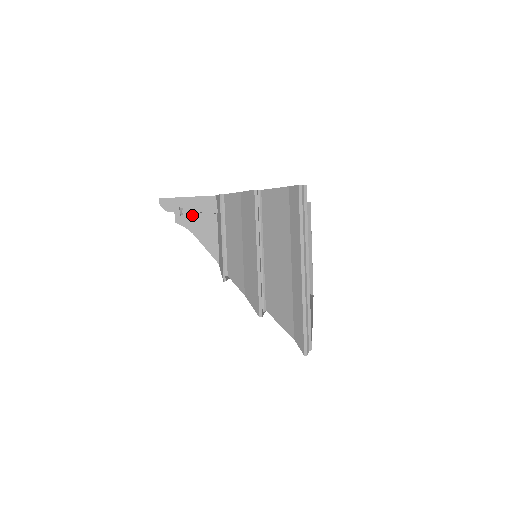
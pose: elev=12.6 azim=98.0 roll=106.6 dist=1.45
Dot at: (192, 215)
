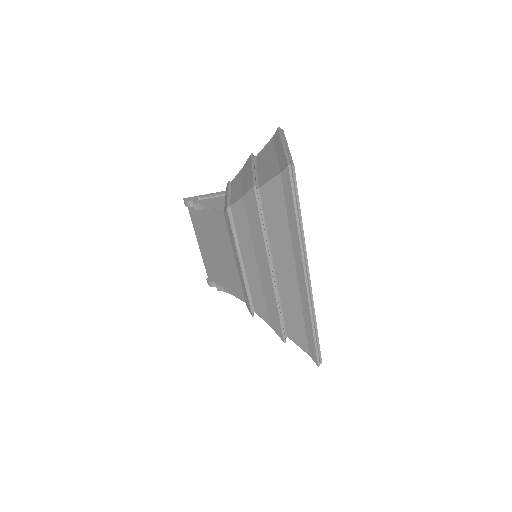
Dot at: (206, 199)
